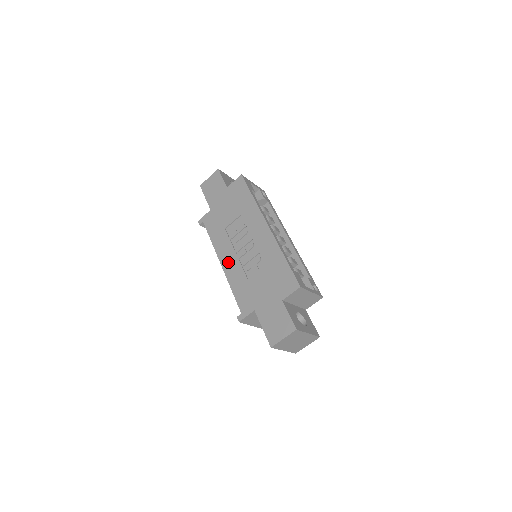
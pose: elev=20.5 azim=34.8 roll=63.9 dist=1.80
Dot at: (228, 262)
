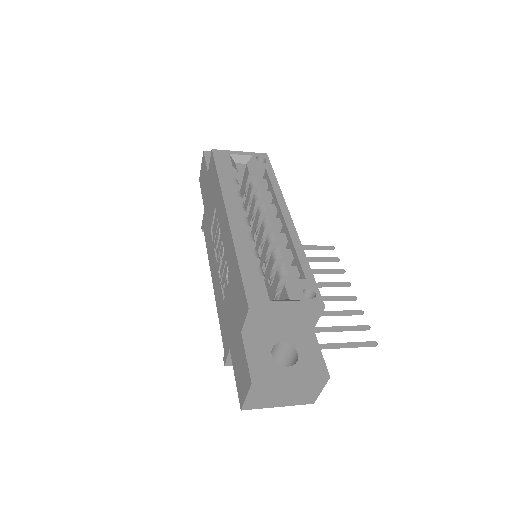
Dot at: (214, 278)
